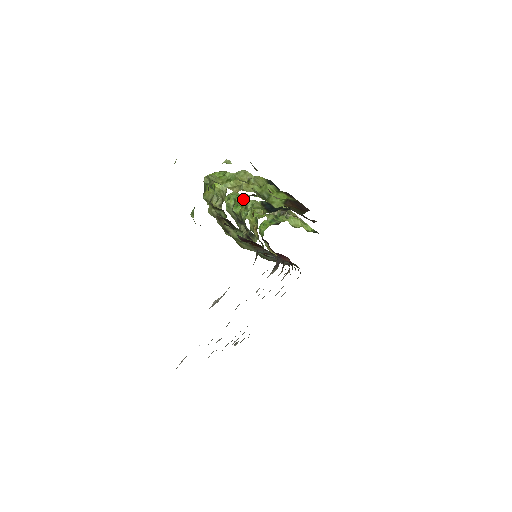
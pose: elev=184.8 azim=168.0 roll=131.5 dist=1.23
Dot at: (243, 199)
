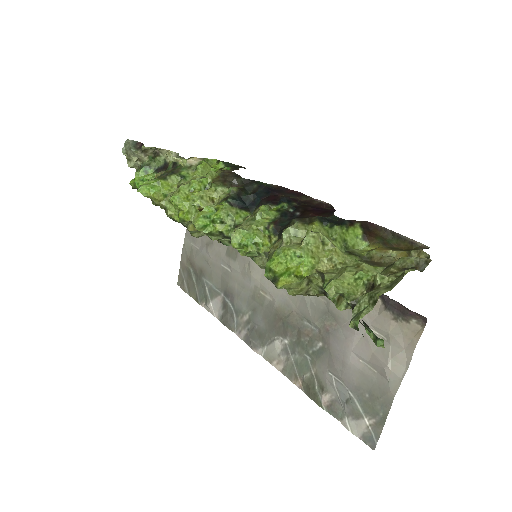
Dot at: (263, 237)
